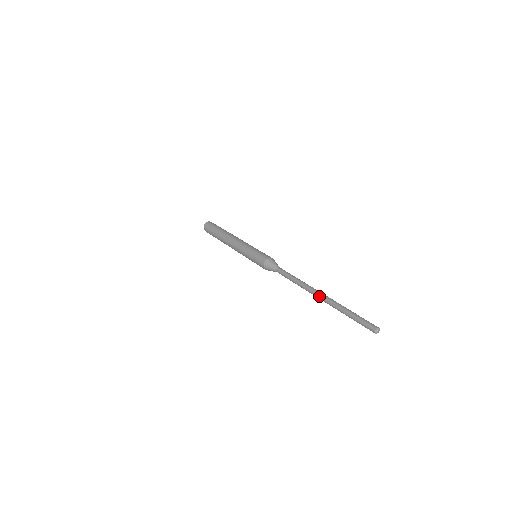
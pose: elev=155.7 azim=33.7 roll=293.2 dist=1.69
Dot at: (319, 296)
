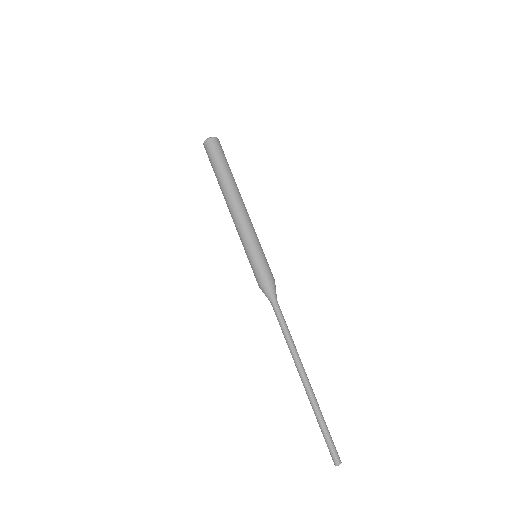
Dot at: (302, 381)
